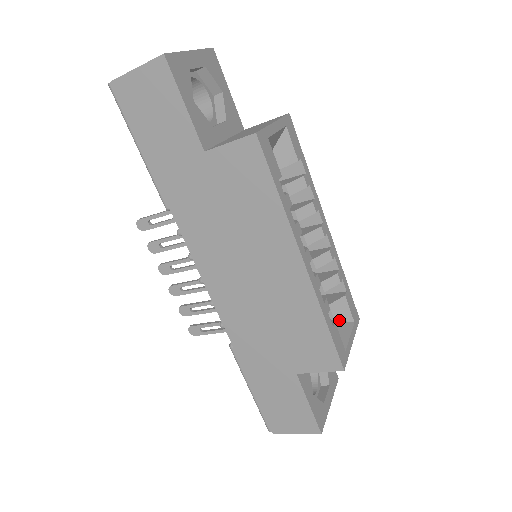
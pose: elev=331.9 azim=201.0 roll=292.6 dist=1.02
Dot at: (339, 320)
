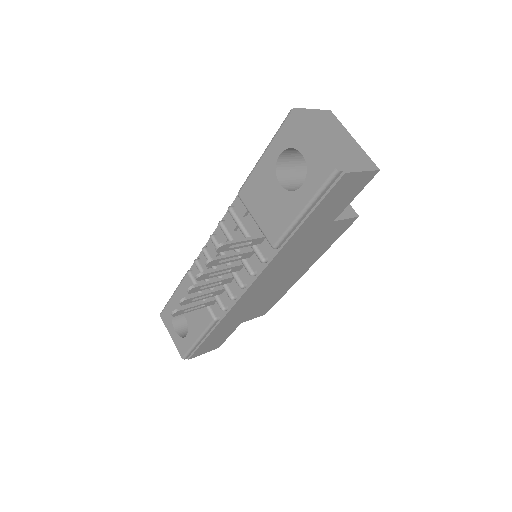
Dot at: occluded
